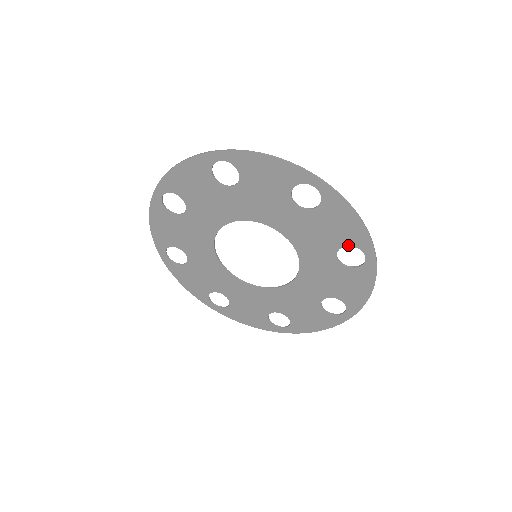
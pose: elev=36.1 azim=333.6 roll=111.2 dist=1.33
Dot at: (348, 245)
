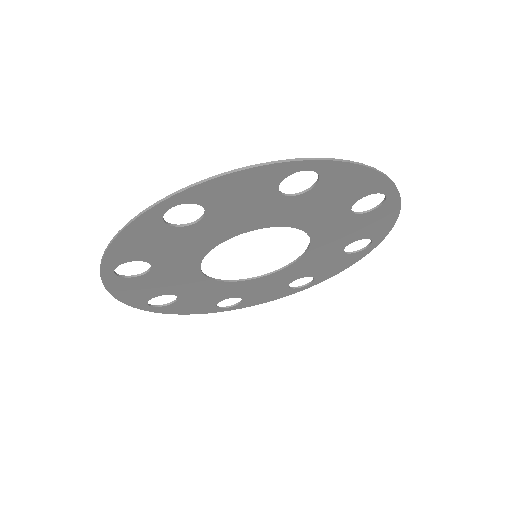
Dot at: (365, 238)
